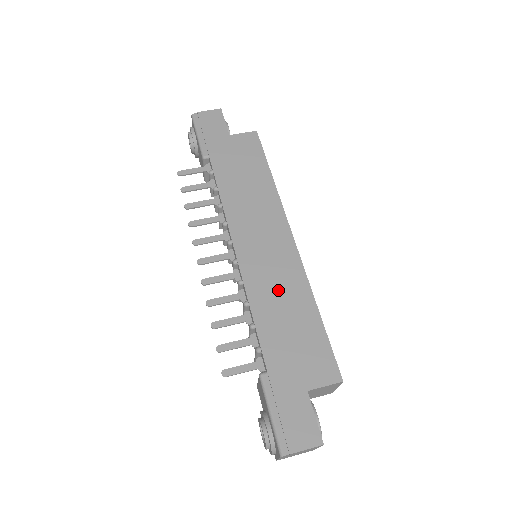
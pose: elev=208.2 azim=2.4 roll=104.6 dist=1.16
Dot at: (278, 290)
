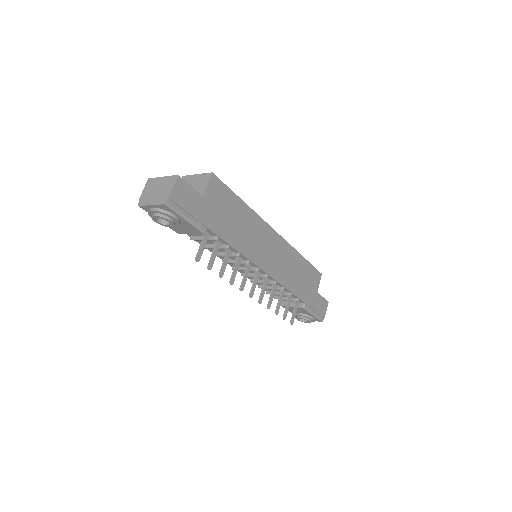
Dot at: (289, 267)
